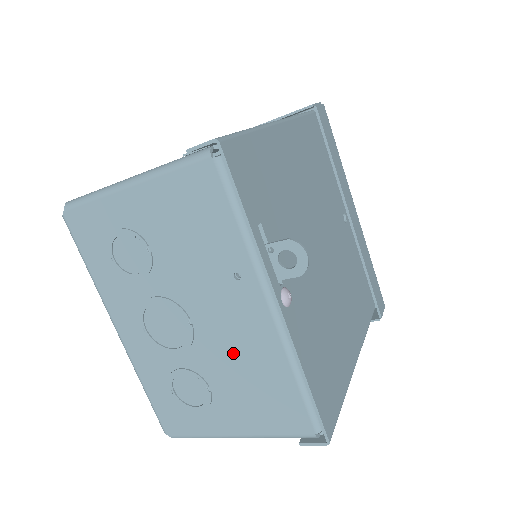
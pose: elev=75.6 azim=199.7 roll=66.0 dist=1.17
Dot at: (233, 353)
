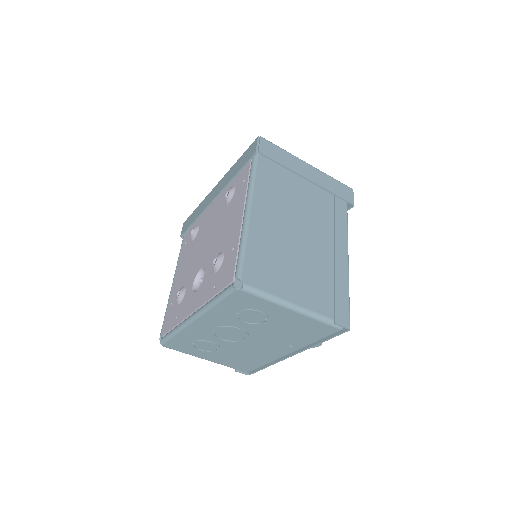
Dot at: (250, 352)
